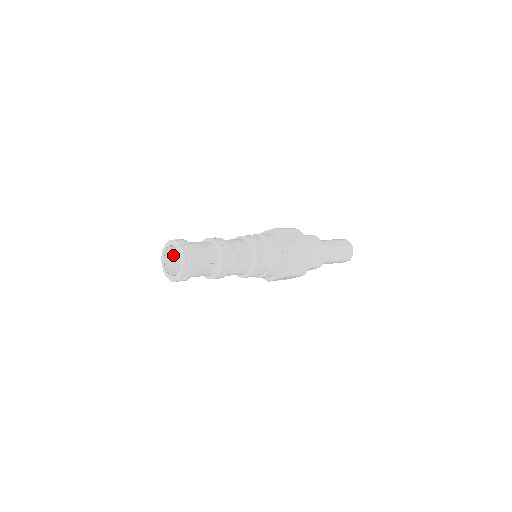
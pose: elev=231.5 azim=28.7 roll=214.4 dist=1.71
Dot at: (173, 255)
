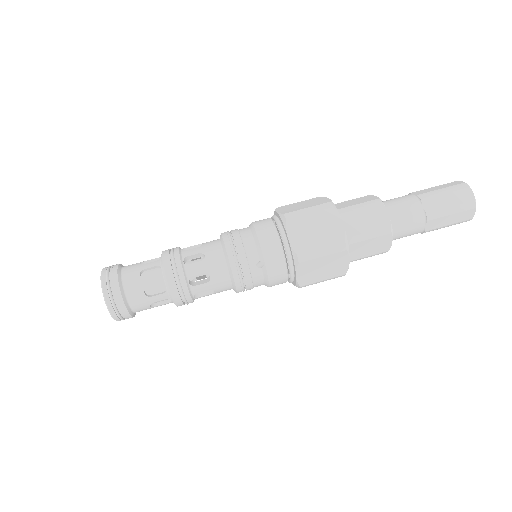
Dot at: occluded
